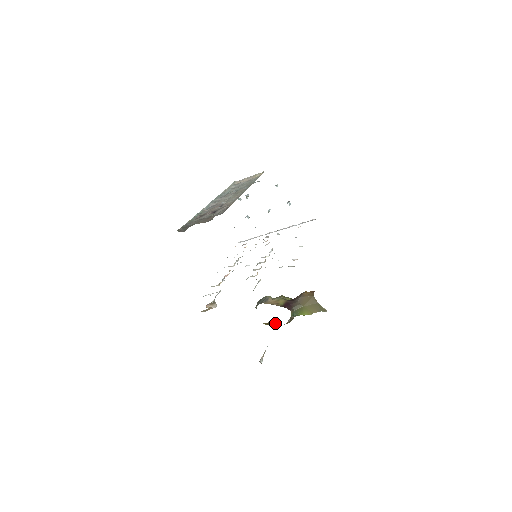
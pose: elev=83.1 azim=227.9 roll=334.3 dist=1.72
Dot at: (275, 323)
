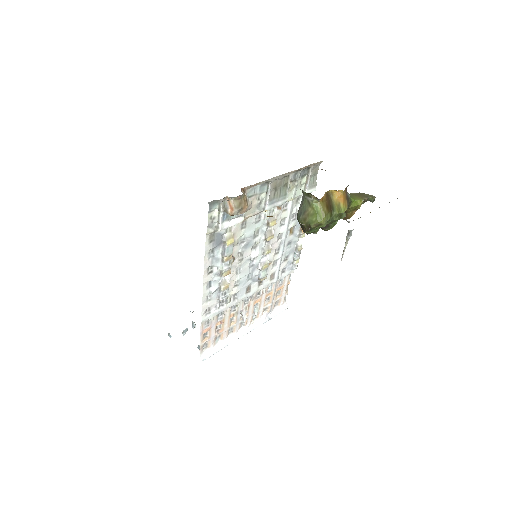
Dot at: (333, 207)
